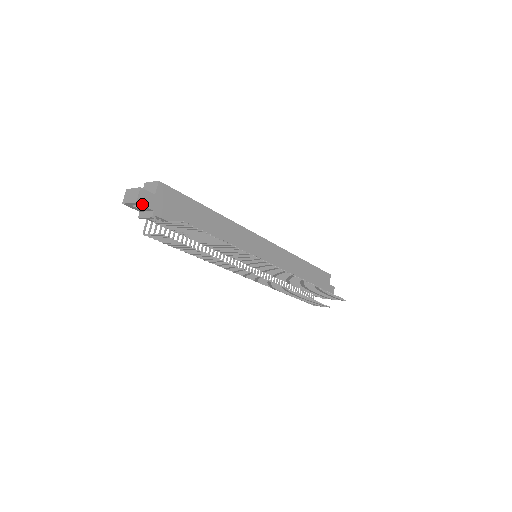
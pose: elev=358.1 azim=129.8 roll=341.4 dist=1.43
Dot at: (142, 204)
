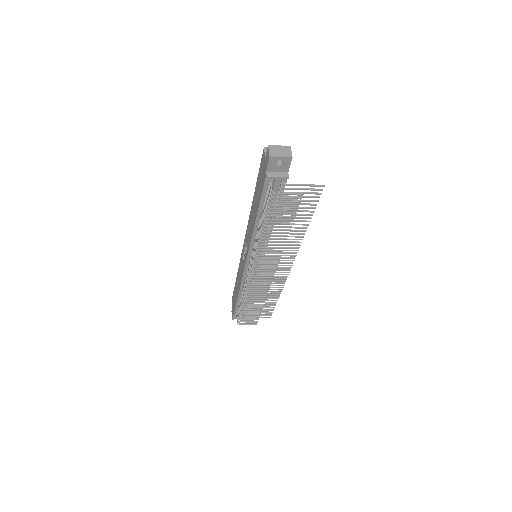
Dot at: occluded
